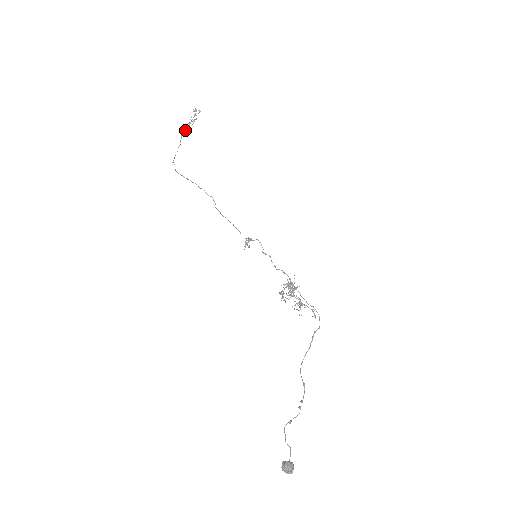
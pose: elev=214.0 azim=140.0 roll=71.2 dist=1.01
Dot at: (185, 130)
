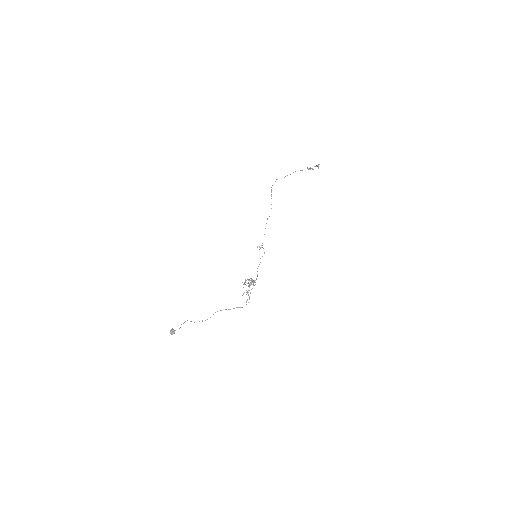
Dot at: (301, 170)
